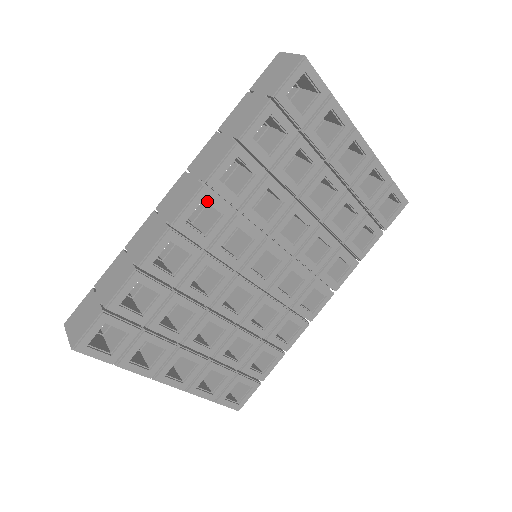
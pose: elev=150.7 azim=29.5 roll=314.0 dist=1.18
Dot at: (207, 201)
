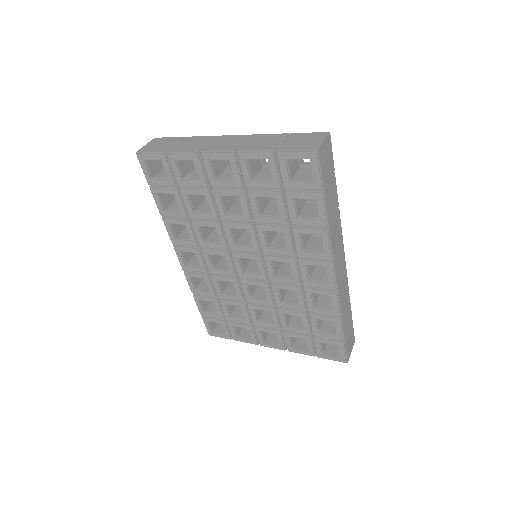
Dot at: (183, 251)
